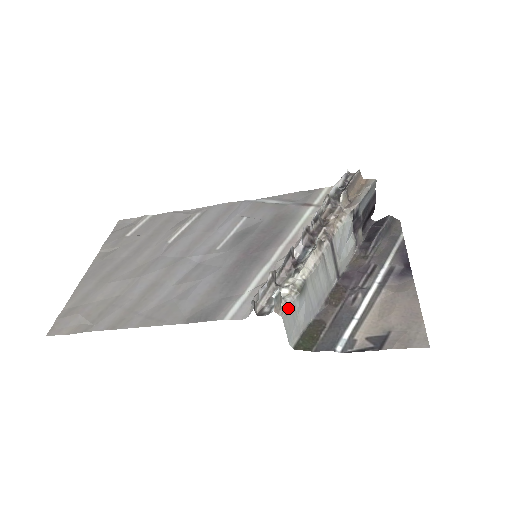
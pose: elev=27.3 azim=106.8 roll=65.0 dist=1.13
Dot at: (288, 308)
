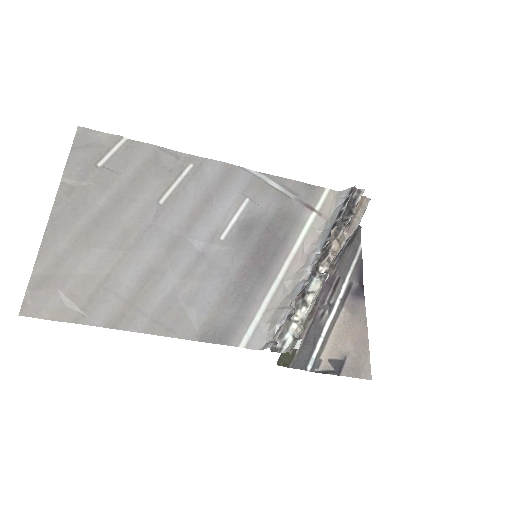
Dot at: occluded
